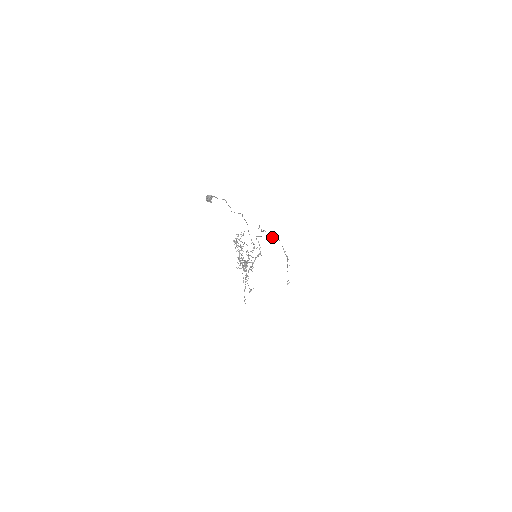
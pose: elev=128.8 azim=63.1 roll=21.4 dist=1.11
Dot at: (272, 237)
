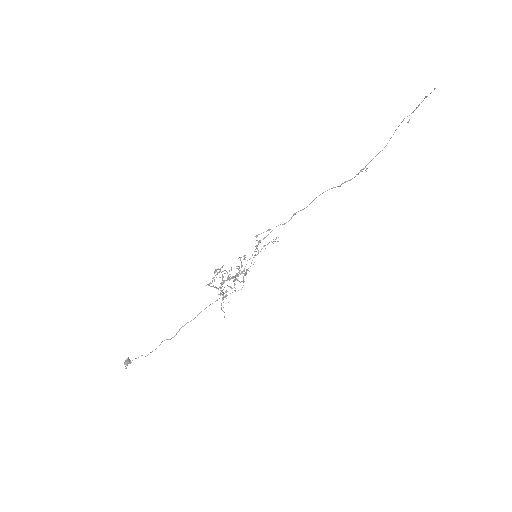
Dot at: (294, 214)
